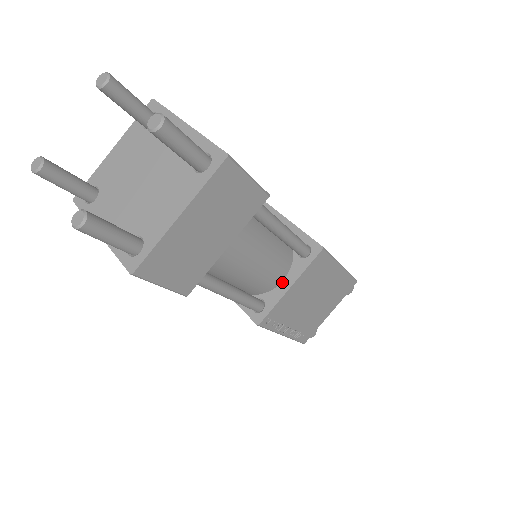
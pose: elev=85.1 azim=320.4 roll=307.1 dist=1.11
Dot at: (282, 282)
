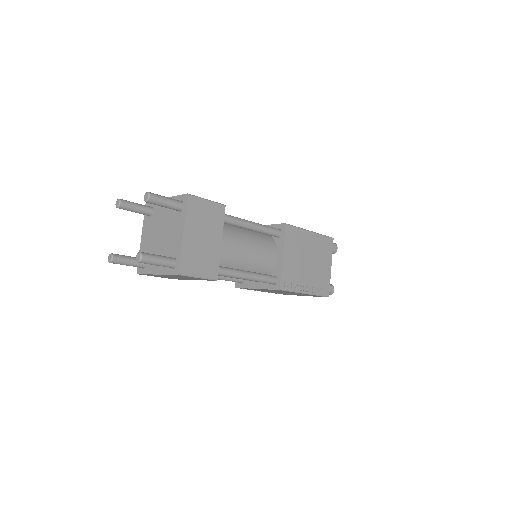
Dot at: (277, 258)
